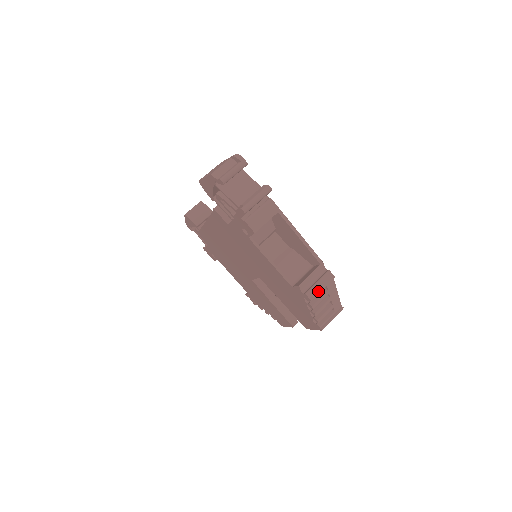
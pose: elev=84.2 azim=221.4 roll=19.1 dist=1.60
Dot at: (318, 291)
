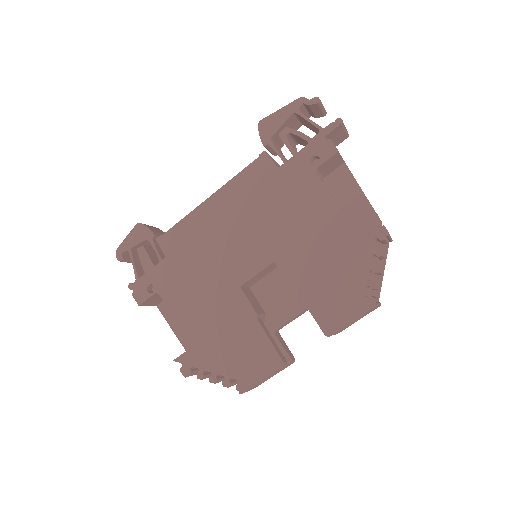
Dot at: occluded
